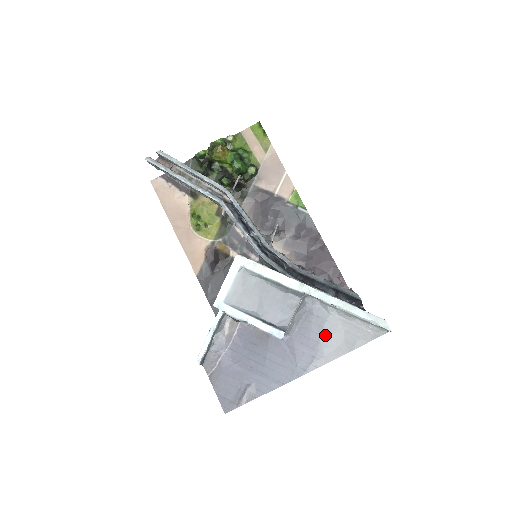
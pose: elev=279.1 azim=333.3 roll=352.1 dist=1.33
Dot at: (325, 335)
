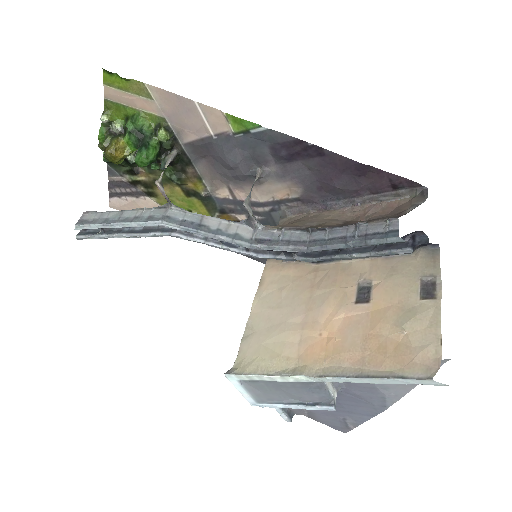
Dot at: occluded
